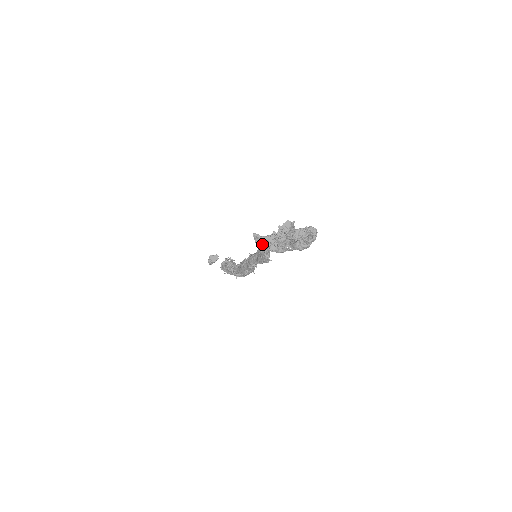
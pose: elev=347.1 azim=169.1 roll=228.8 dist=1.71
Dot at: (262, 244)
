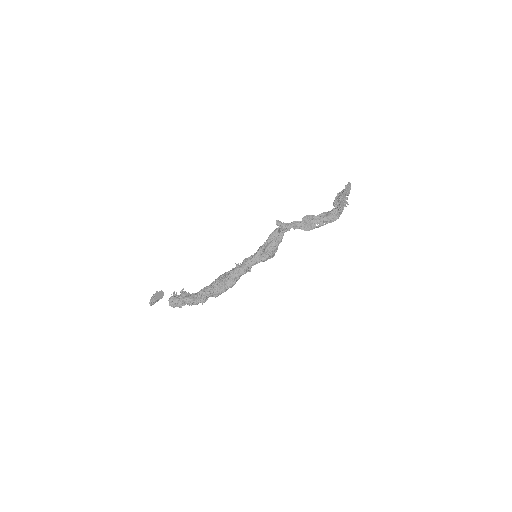
Dot at: (292, 226)
